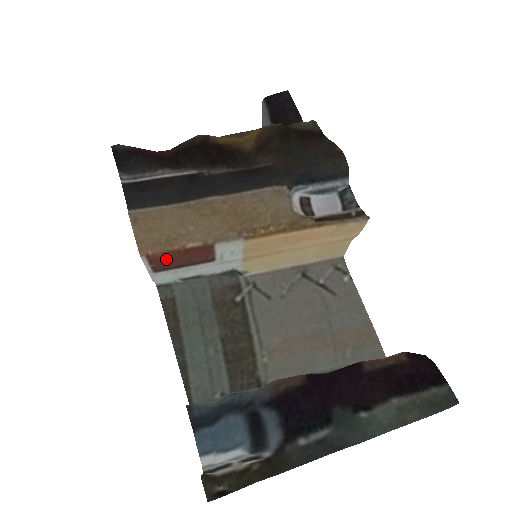
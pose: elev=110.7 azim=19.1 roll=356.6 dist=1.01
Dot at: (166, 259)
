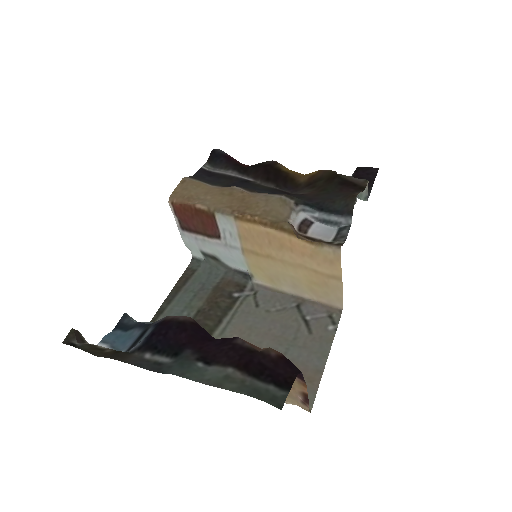
Dot at: (183, 212)
